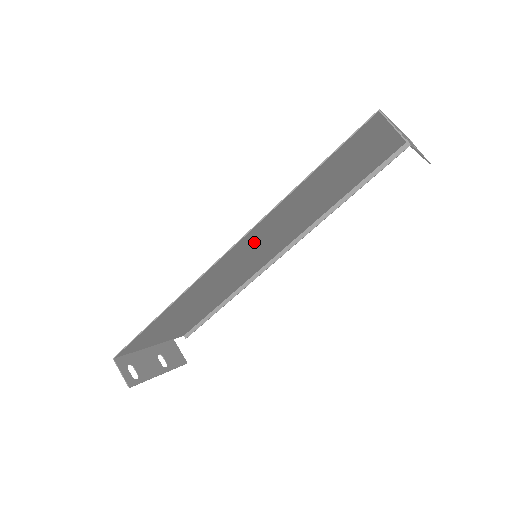
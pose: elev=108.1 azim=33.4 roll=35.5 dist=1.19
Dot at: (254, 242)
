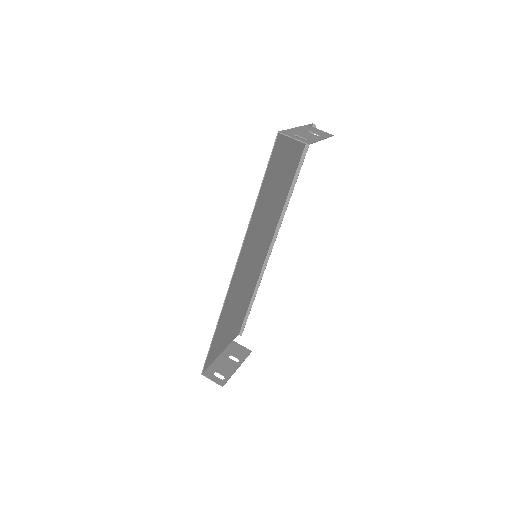
Dot at: (249, 249)
